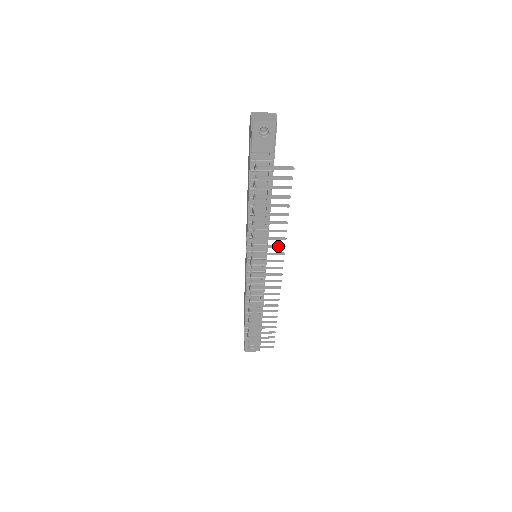
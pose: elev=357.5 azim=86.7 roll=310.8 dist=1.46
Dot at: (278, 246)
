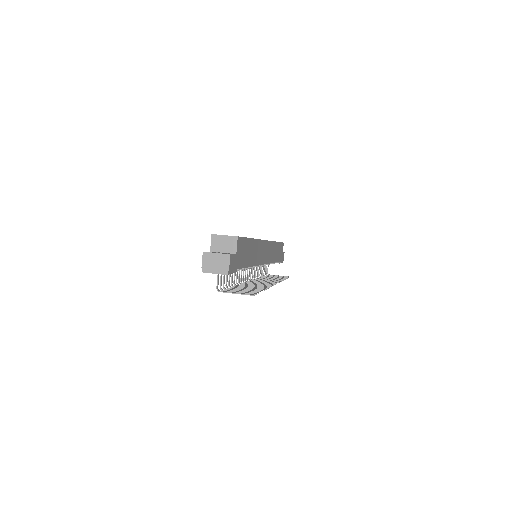
Dot at: occluded
